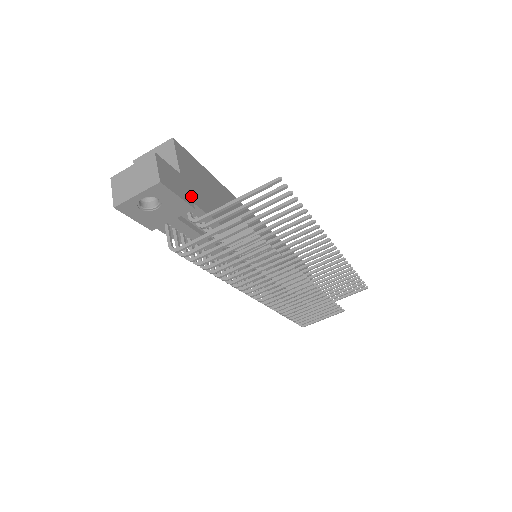
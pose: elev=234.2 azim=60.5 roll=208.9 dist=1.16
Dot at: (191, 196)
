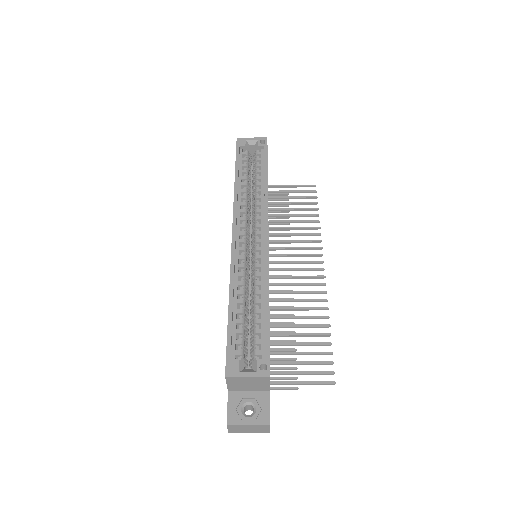
Dot at: occluded
